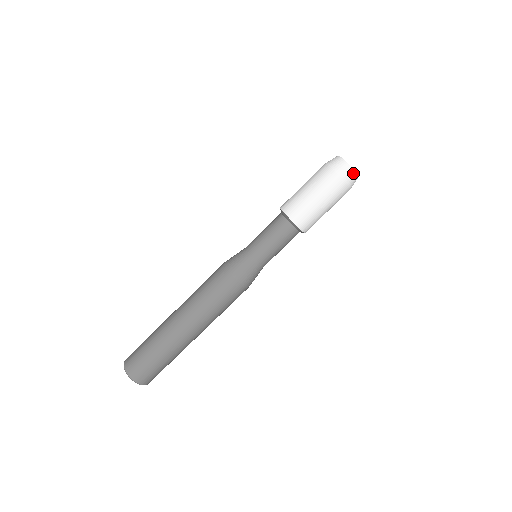
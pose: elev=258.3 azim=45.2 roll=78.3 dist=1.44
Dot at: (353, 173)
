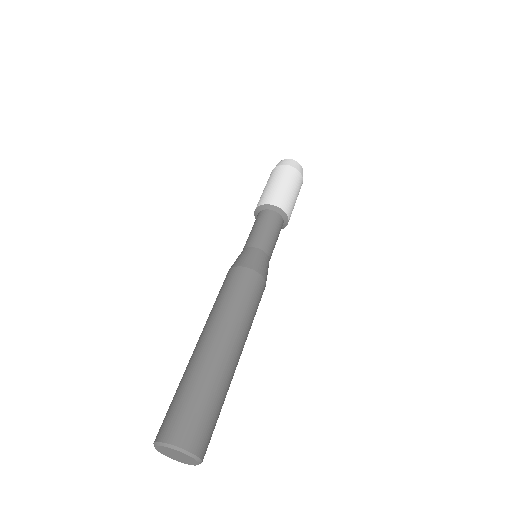
Dot at: (301, 168)
